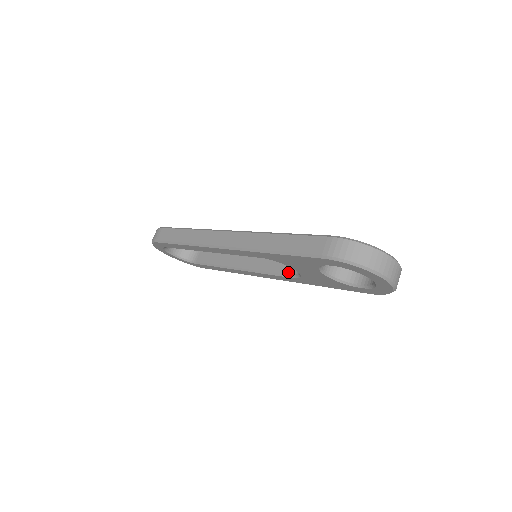
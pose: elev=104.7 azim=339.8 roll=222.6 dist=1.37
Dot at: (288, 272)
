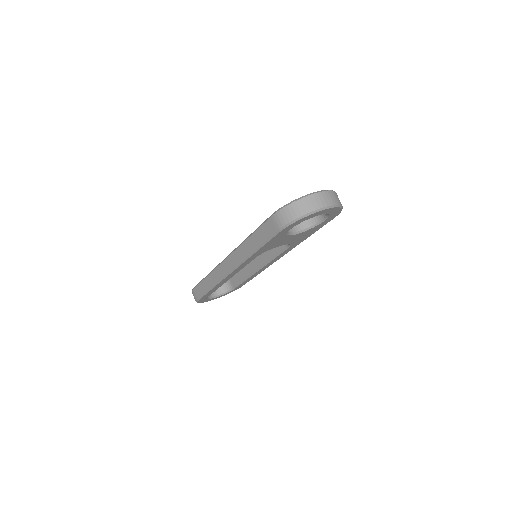
Dot at: (283, 247)
